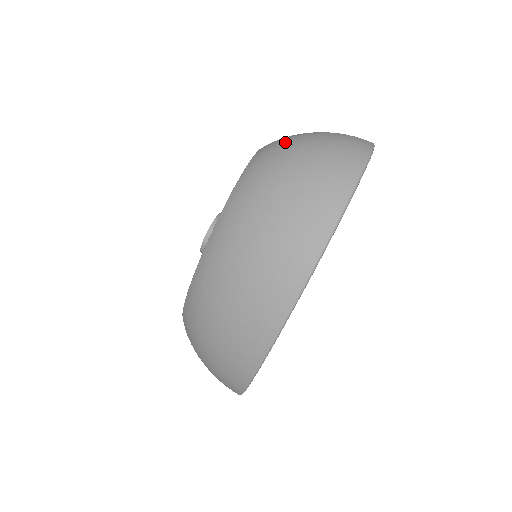
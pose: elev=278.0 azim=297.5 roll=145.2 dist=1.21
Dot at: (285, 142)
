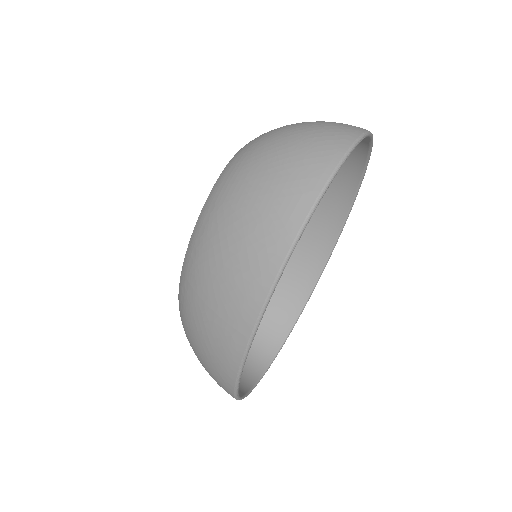
Dot at: (267, 134)
